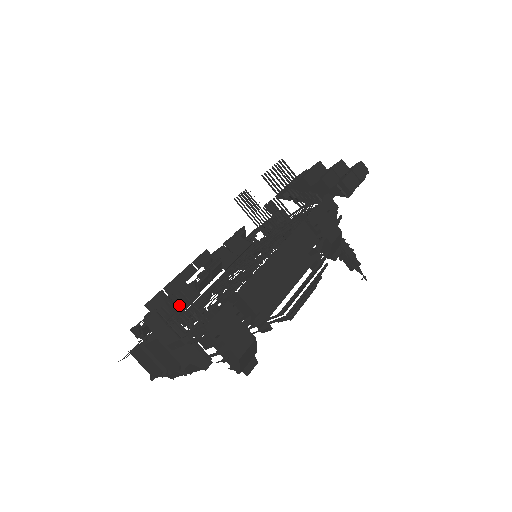
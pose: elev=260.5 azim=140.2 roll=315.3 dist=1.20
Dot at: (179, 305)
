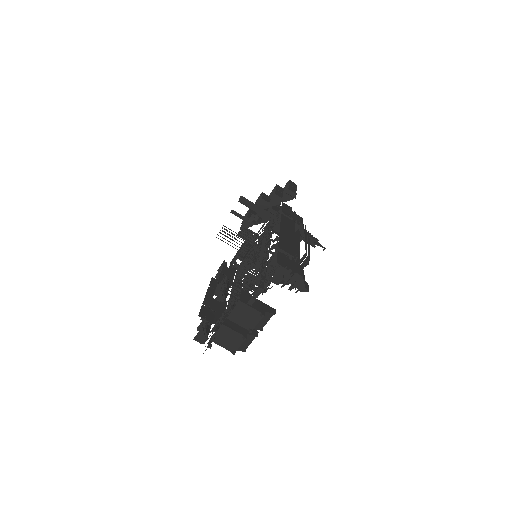
Dot at: (218, 311)
